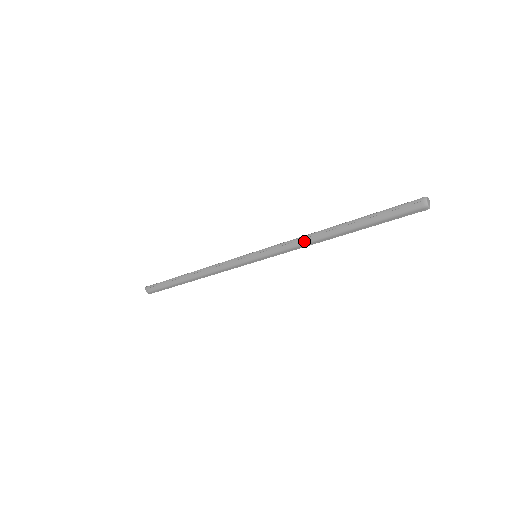
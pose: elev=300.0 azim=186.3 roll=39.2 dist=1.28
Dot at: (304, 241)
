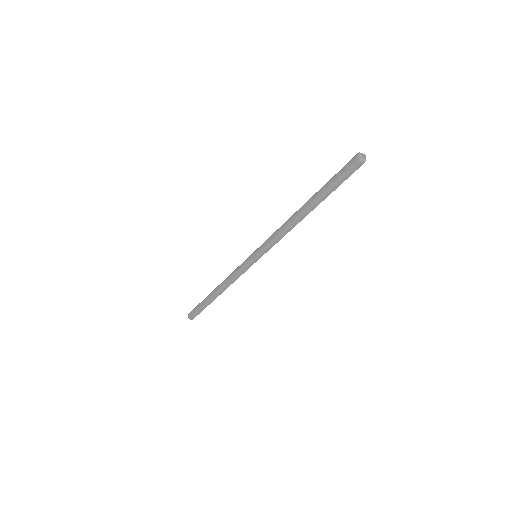
Dot at: (284, 228)
